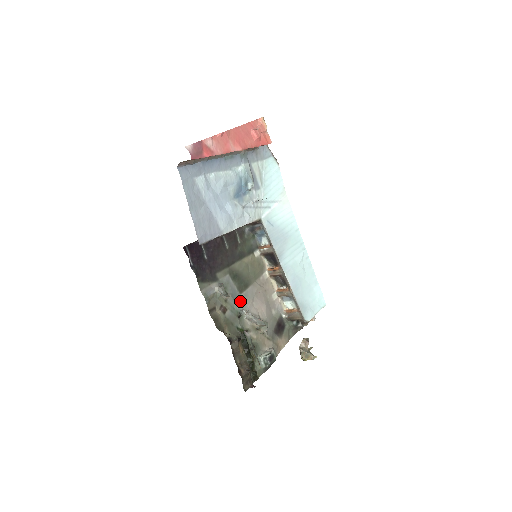
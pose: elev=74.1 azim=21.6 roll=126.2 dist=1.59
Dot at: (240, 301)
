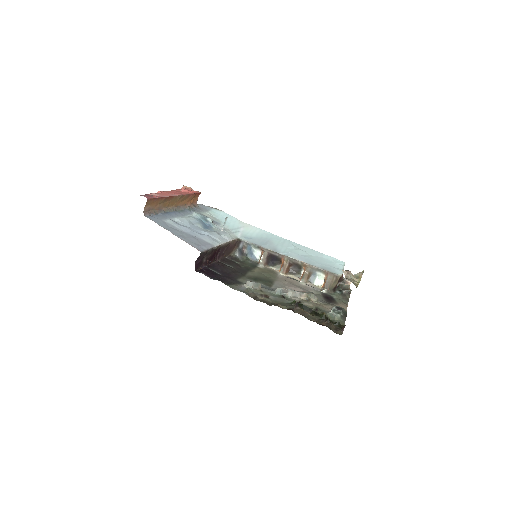
Dot at: occluded
